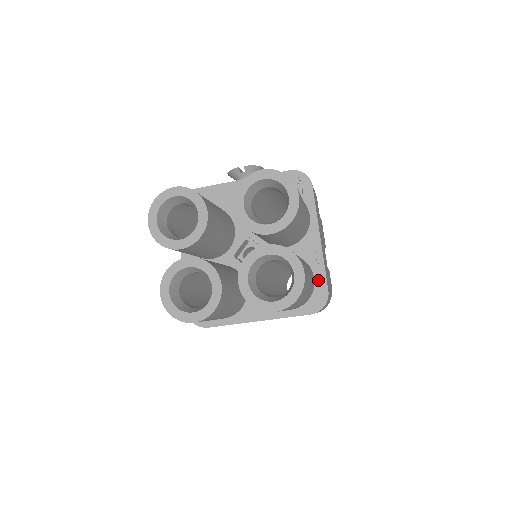
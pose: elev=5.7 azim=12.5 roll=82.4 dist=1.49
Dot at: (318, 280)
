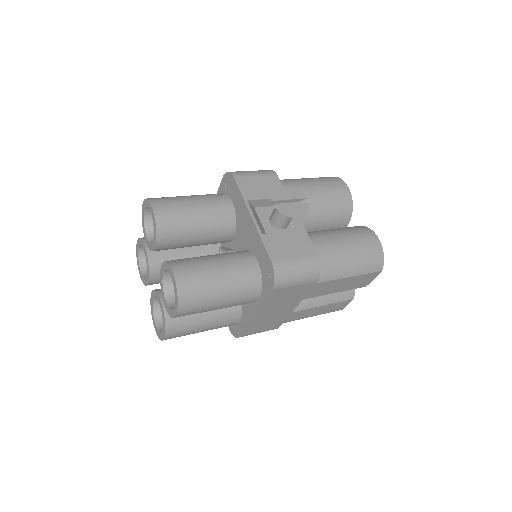
Dot at: (240, 325)
